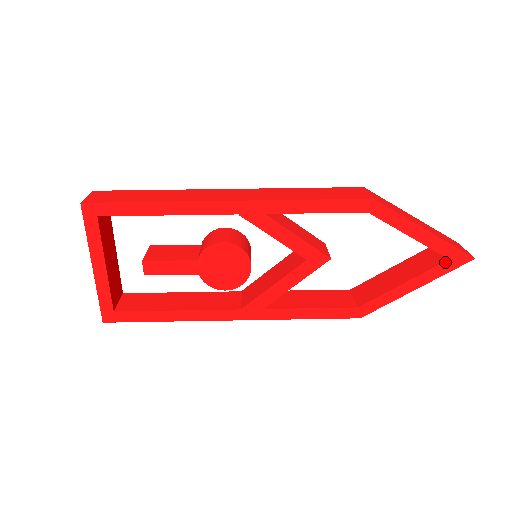
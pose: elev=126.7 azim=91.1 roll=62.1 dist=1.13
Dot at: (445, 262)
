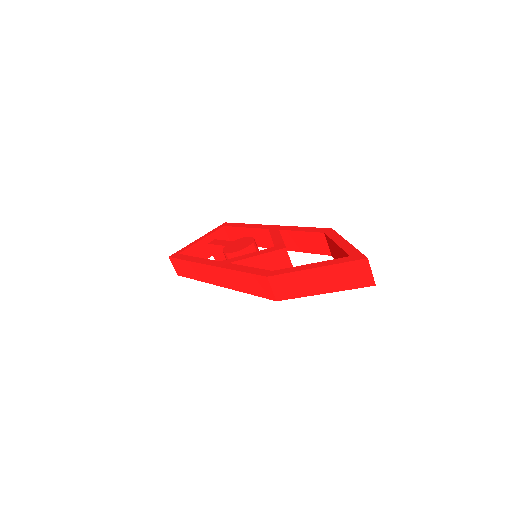
Dot at: (346, 257)
